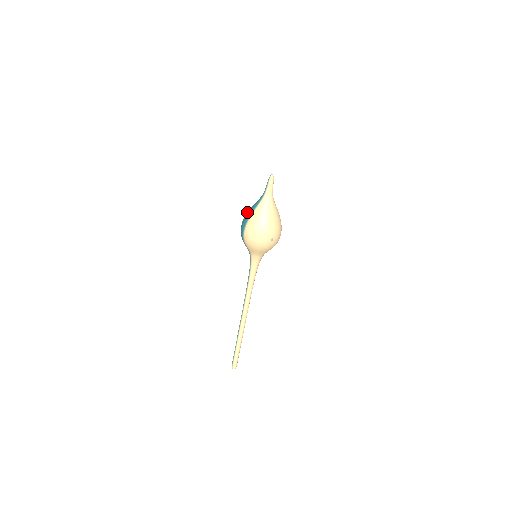
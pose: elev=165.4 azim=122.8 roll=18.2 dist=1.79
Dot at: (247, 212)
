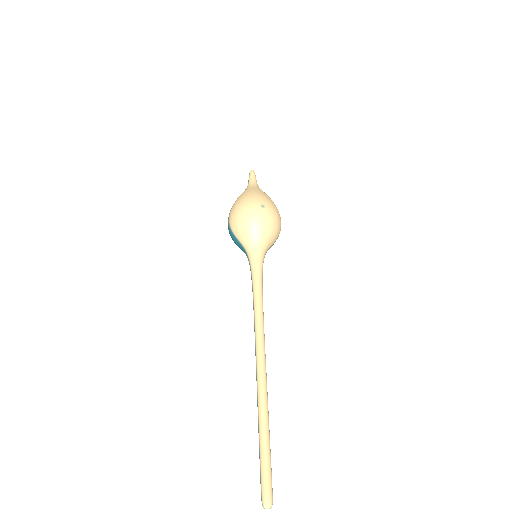
Dot at: occluded
